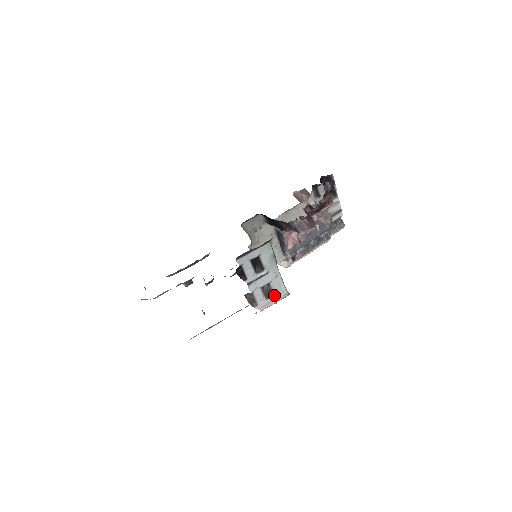
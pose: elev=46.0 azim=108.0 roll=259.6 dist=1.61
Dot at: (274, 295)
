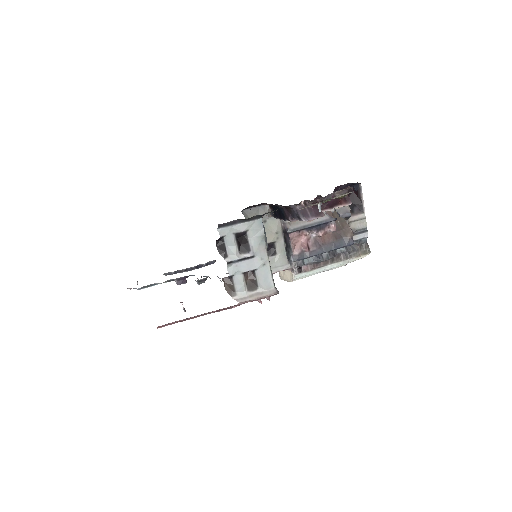
Dot at: (259, 289)
